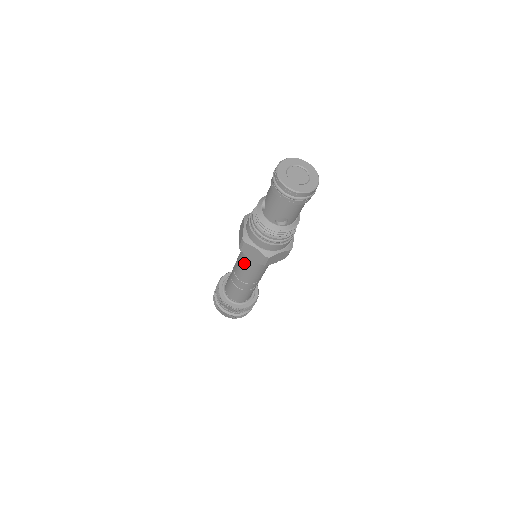
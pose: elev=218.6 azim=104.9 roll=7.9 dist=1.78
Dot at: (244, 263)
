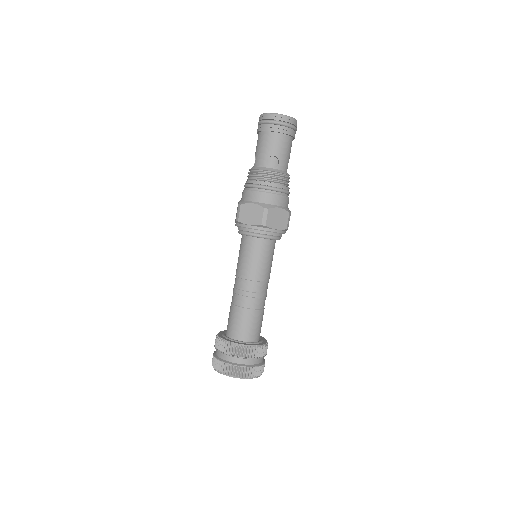
Dot at: (244, 254)
